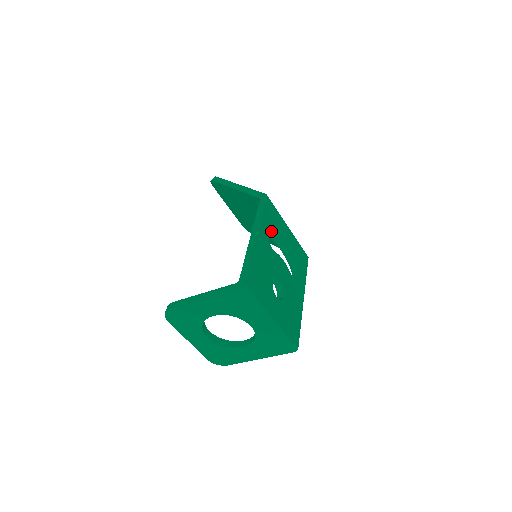
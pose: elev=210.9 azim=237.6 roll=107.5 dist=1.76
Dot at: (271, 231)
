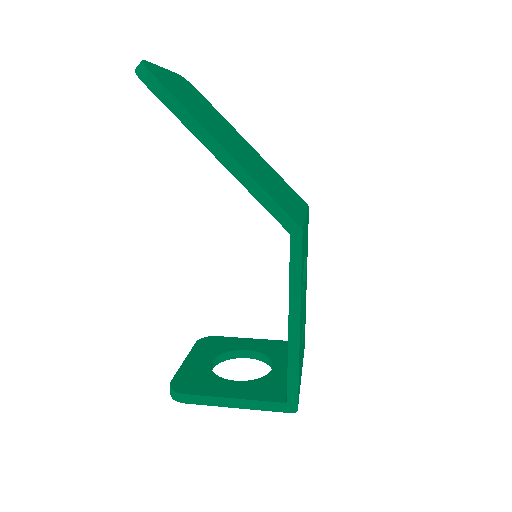
Dot at: (302, 278)
